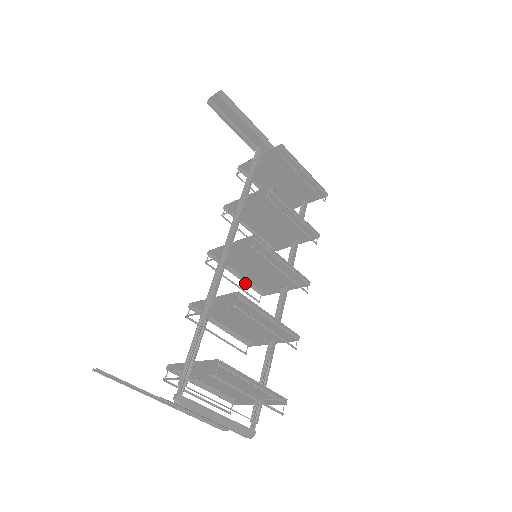
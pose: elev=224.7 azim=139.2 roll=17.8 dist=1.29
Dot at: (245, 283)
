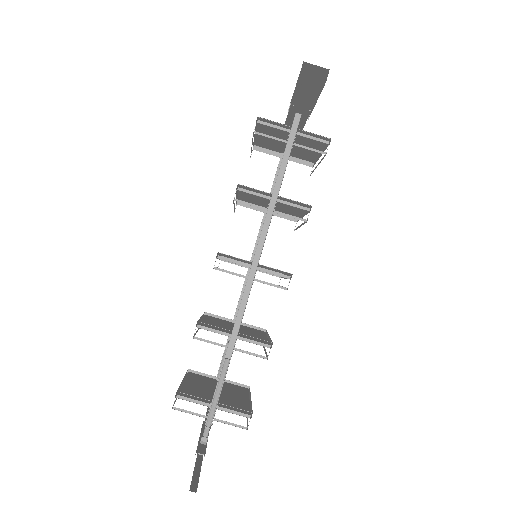
Dot at: occluded
